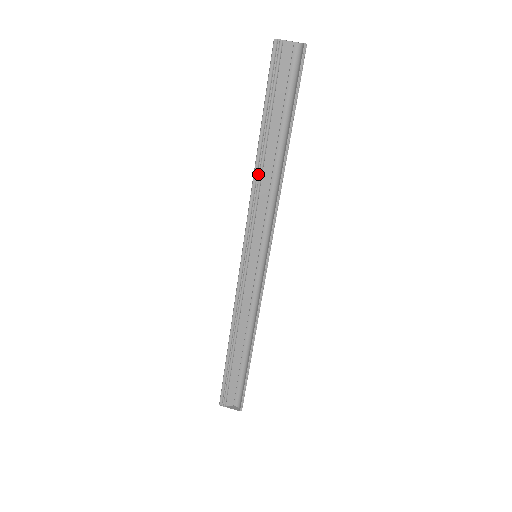
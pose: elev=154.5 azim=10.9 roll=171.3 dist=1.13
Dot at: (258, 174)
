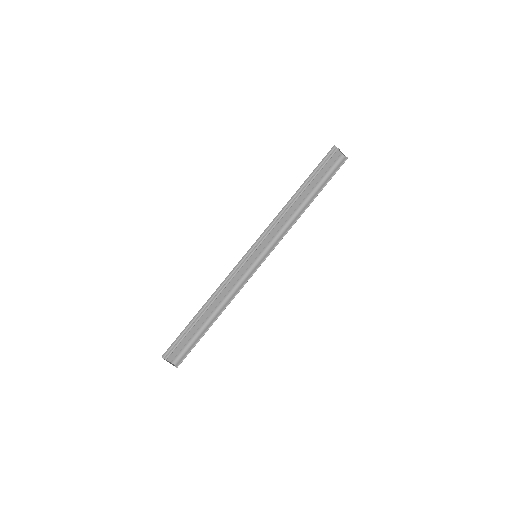
Dot at: (287, 207)
